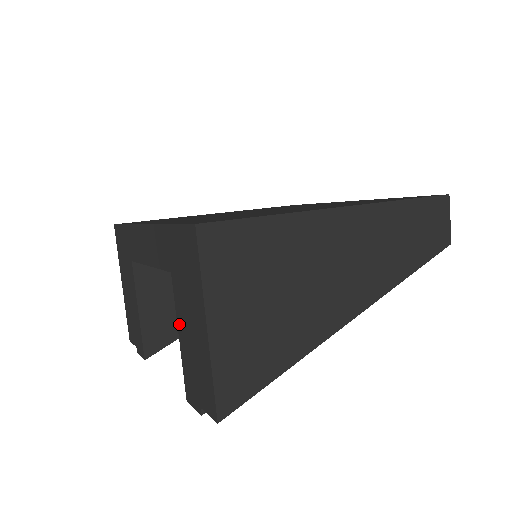
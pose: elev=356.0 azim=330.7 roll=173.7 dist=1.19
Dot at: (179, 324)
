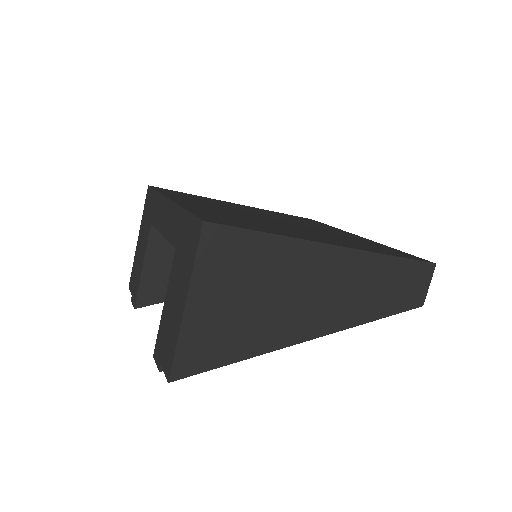
Dot at: (167, 293)
